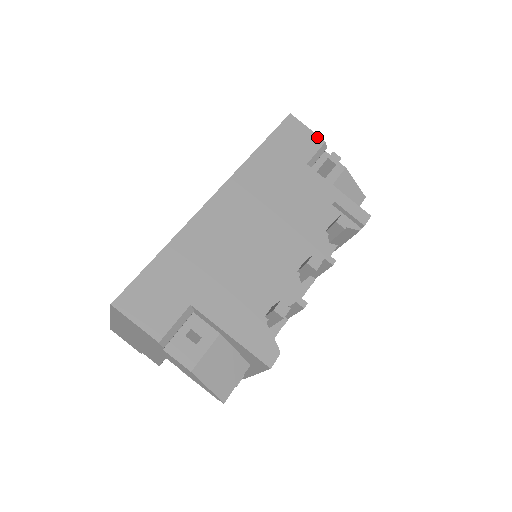
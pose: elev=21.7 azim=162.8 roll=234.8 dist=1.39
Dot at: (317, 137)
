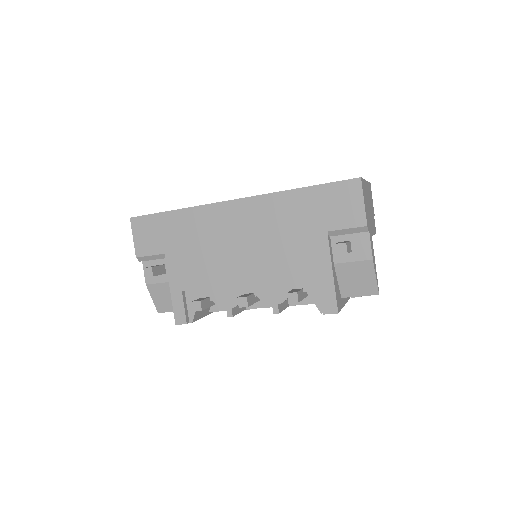
Dot at: (363, 216)
